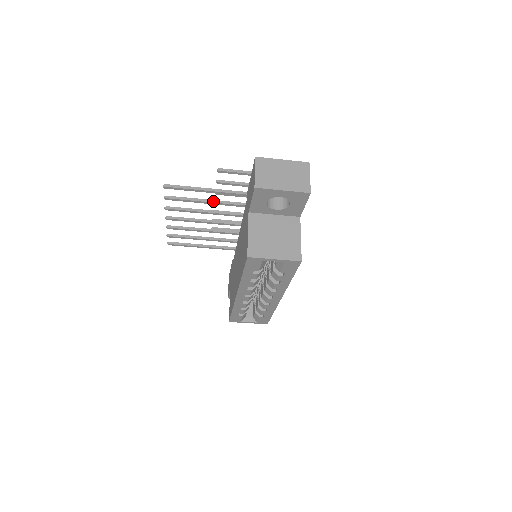
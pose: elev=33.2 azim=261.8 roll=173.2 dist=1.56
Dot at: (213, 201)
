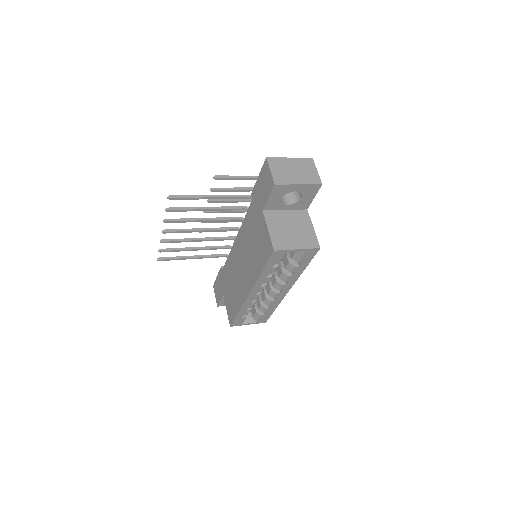
Dot at: (213, 208)
